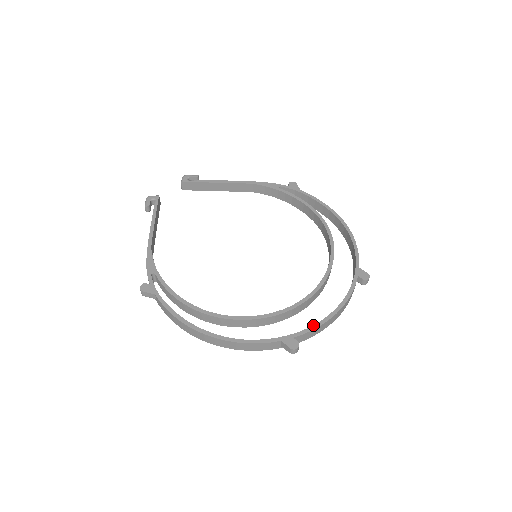
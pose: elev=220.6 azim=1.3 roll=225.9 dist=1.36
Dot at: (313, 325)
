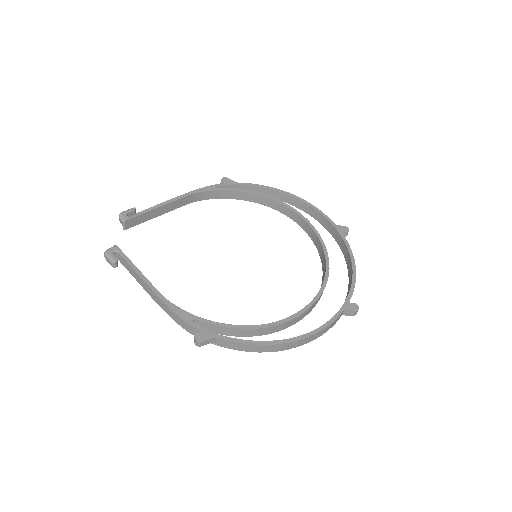
Dot at: (351, 285)
